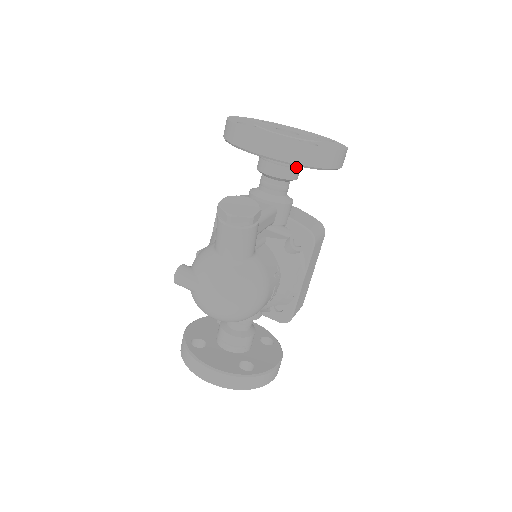
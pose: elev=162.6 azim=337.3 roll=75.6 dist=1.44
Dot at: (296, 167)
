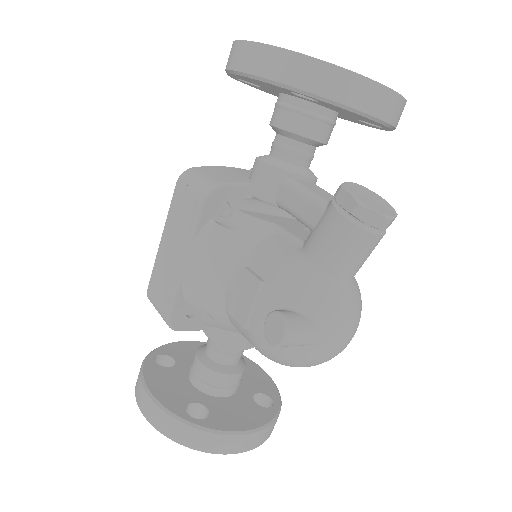
Dot at: occluded
